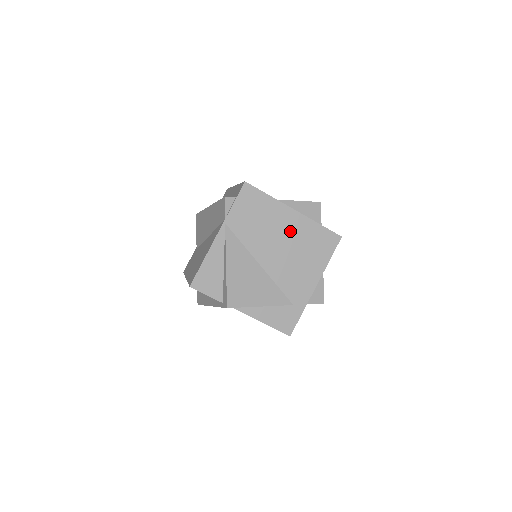
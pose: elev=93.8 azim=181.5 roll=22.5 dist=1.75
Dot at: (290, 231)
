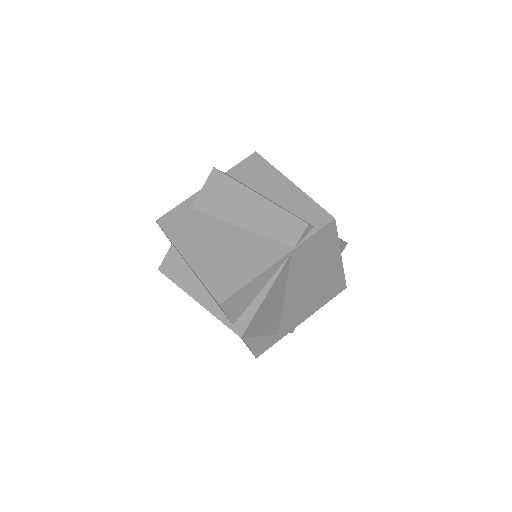
Dot at: (325, 274)
